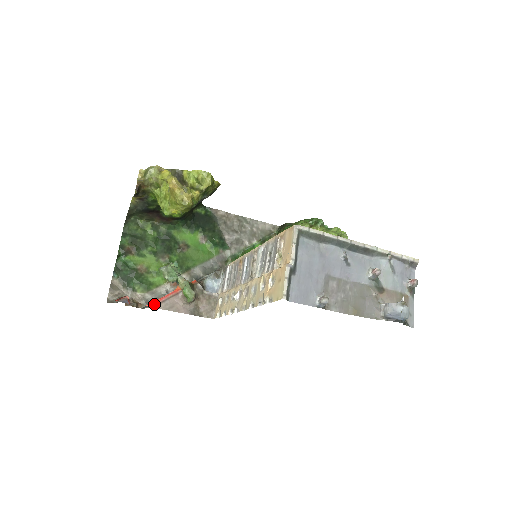
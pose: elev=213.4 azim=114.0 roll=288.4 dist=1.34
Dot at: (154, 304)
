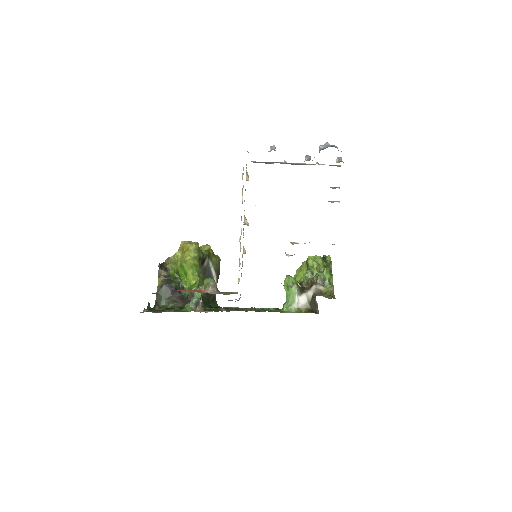
Dot at: (180, 290)
